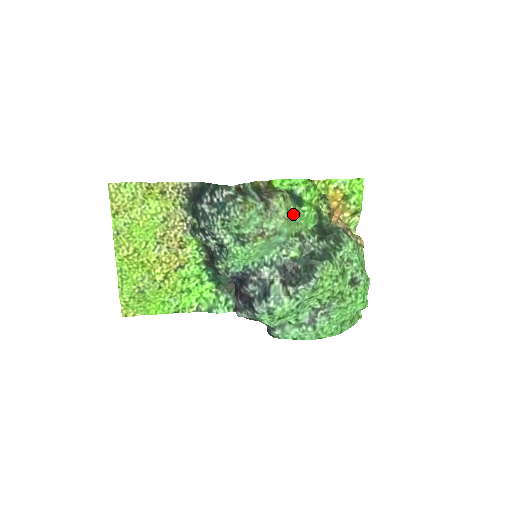
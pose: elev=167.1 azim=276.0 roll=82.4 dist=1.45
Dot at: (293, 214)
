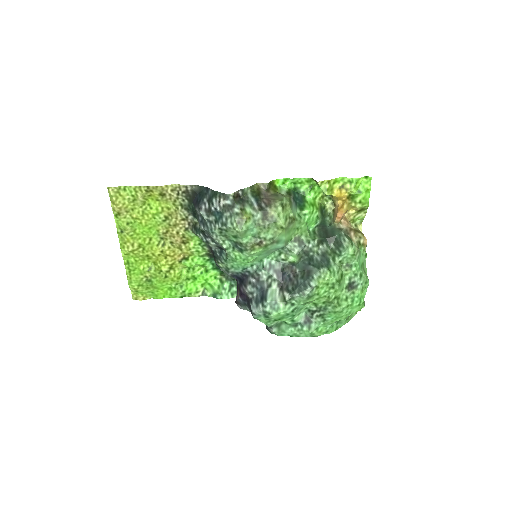
Dot at: (292, 221)
